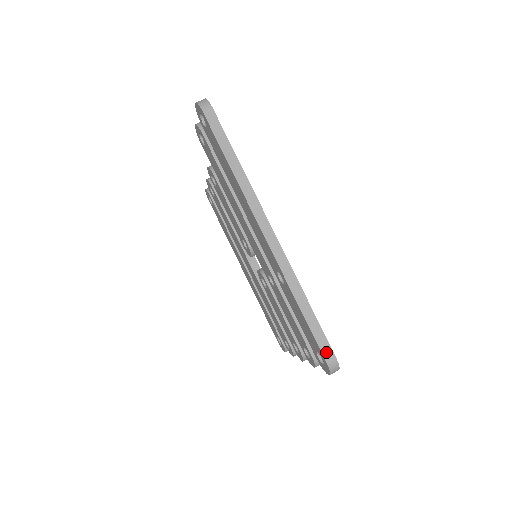
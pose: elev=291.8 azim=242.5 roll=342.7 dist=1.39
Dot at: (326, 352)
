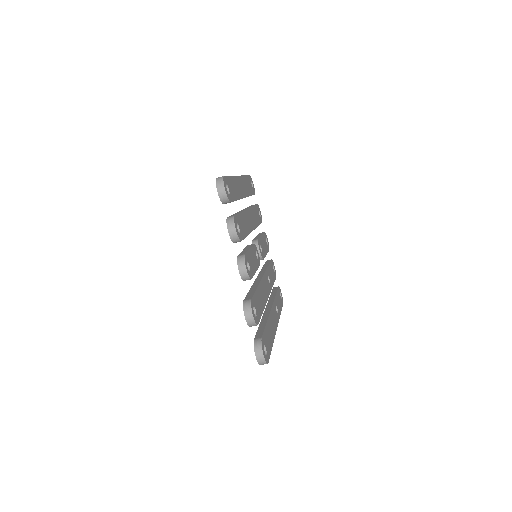
Dot at: occluded
